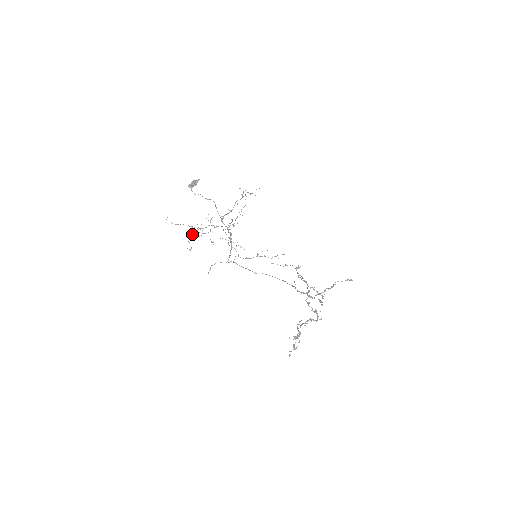
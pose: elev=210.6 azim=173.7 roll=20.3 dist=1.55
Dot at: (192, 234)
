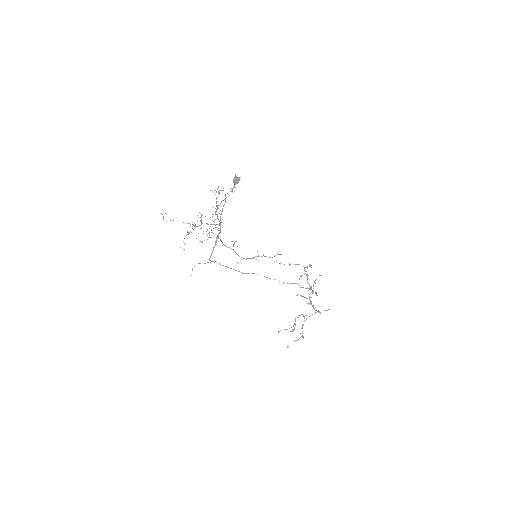
Dot at: occluded
